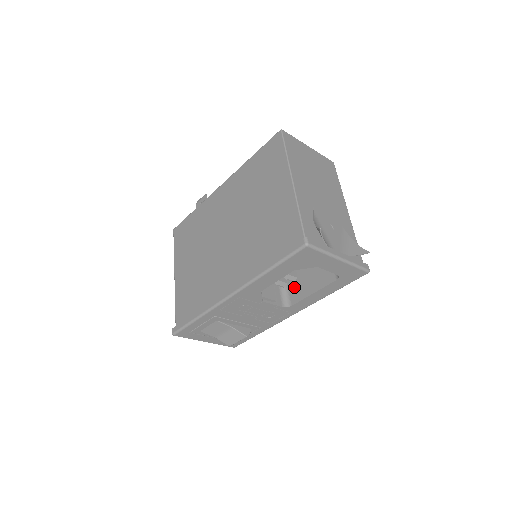
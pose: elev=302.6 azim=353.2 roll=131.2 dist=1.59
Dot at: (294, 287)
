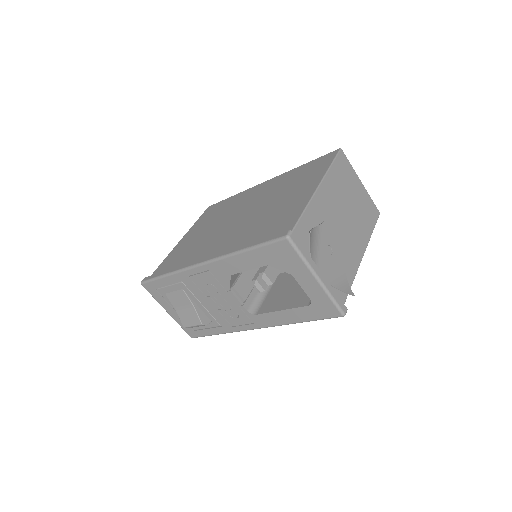
Dot at: (270, 299)
